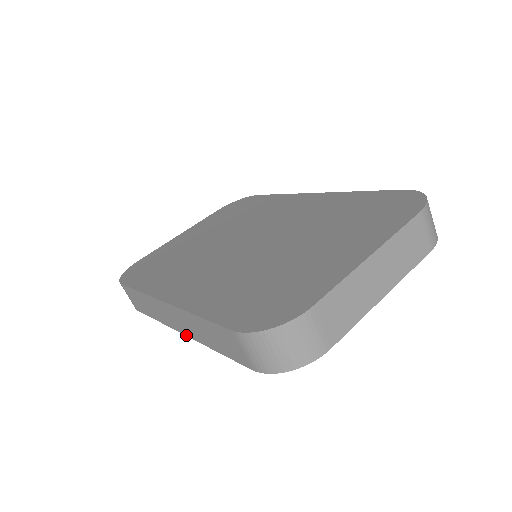
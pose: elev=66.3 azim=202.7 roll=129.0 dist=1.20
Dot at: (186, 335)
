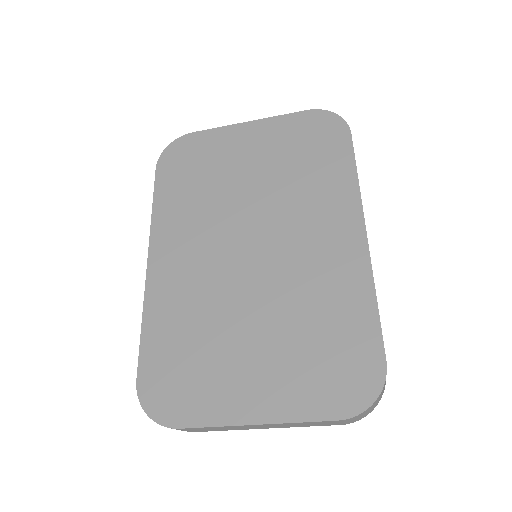
Dot at: occluded
